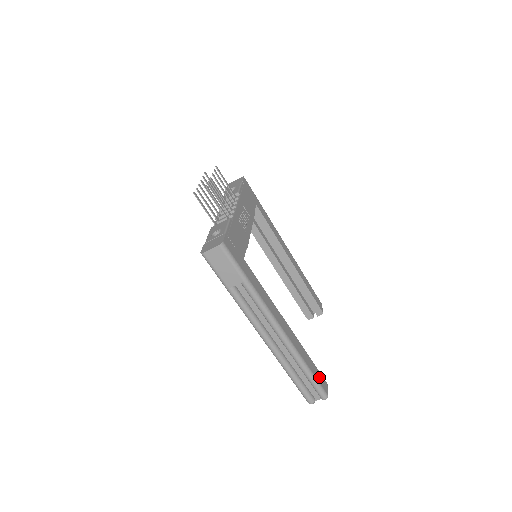
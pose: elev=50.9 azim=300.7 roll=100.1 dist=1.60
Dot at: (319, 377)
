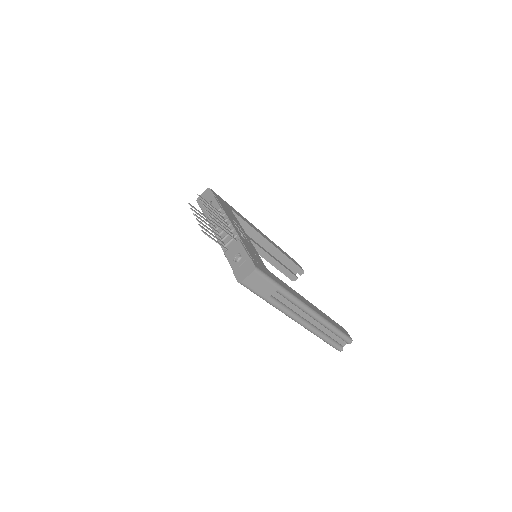
Dot at: (341, 329)
